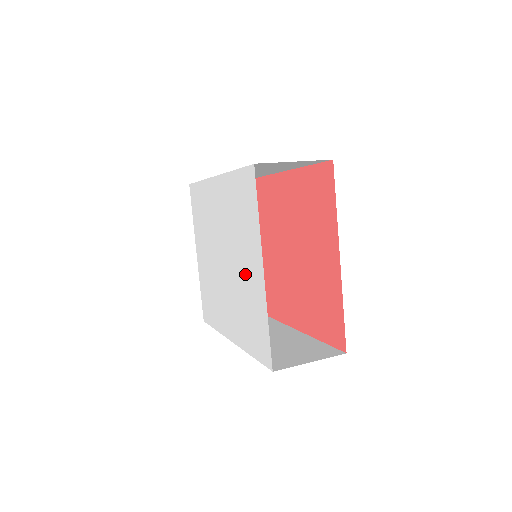
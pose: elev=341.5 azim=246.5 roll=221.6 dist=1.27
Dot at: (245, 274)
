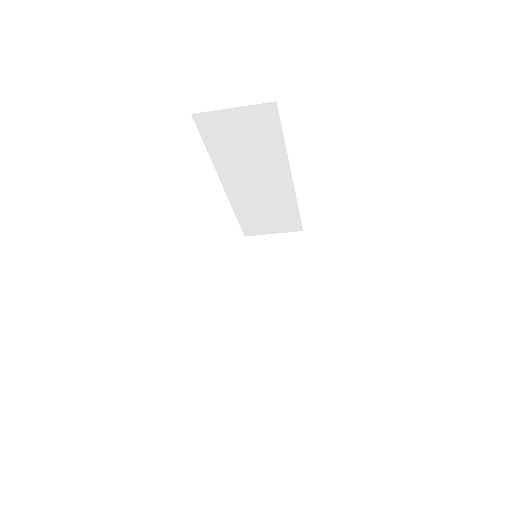
Dot at: occluded
